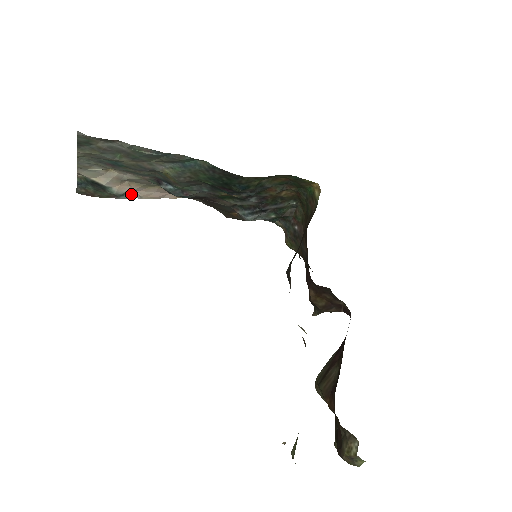
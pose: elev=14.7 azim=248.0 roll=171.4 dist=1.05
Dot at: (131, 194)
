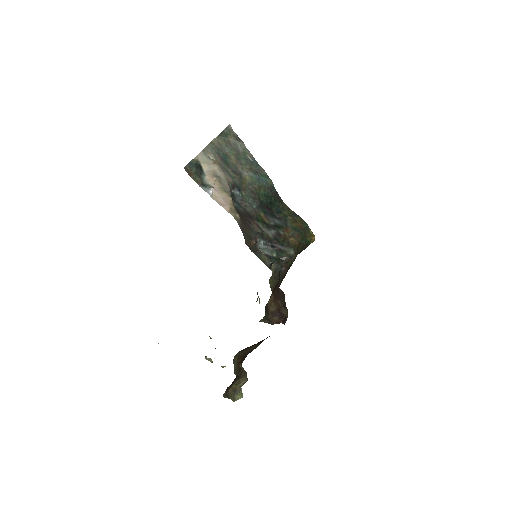
Dot at: (209, 190)
